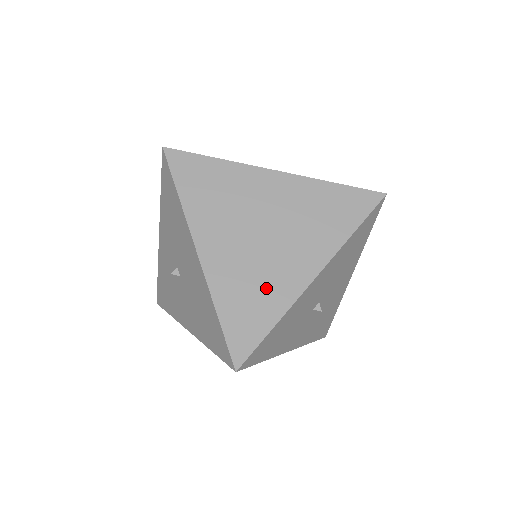
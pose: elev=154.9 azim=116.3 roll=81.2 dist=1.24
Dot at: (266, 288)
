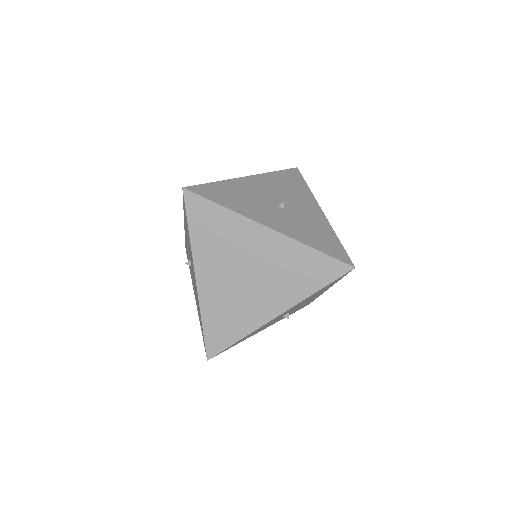
Dot at: (239, 315)
